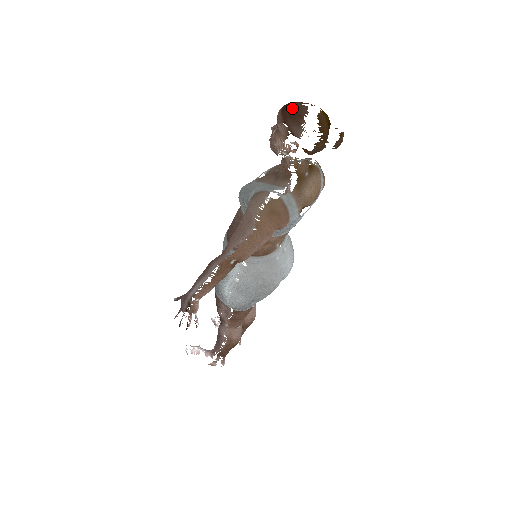
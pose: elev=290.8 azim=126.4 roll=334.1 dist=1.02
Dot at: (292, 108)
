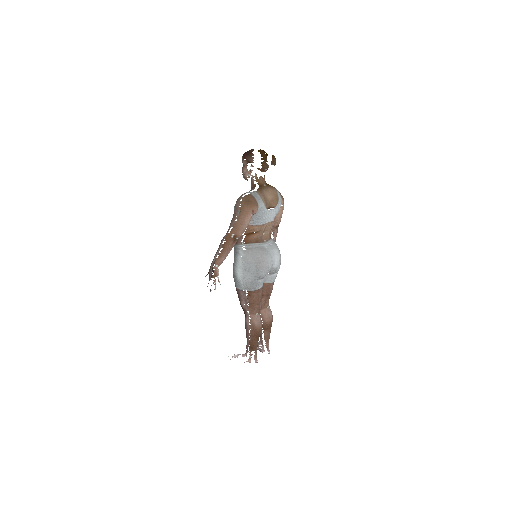
Dot at: (247, 152)
